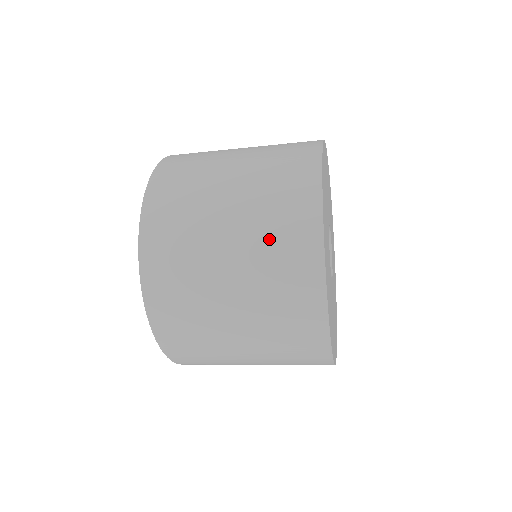
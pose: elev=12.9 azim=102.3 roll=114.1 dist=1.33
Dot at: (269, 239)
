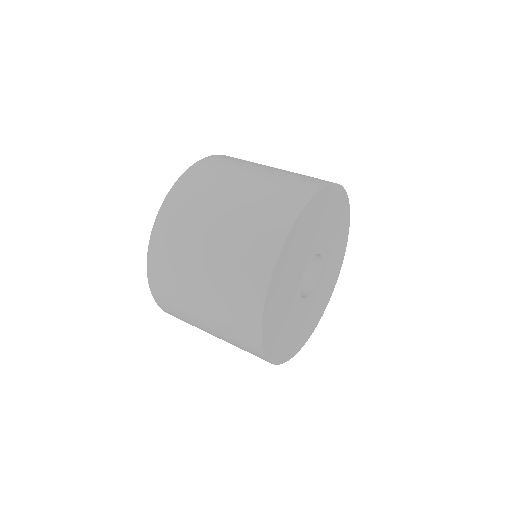
Dot at: (227, 312)
